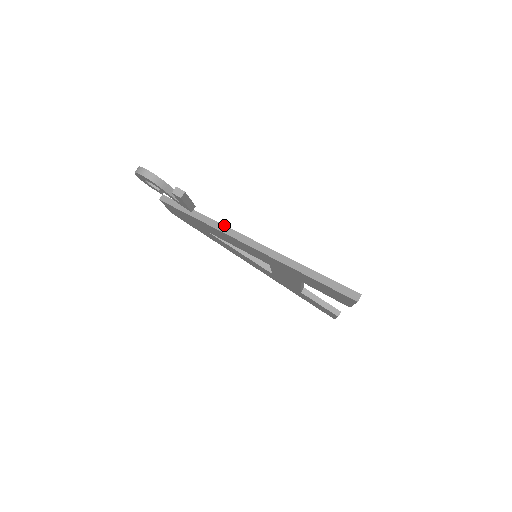
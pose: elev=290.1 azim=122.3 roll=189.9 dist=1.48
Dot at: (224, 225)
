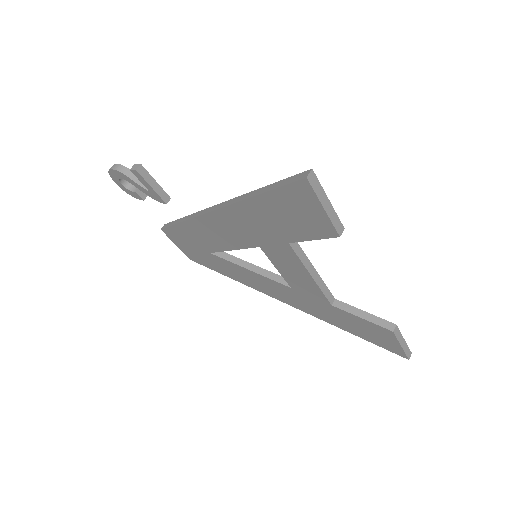
Dot at: (201, 210)
